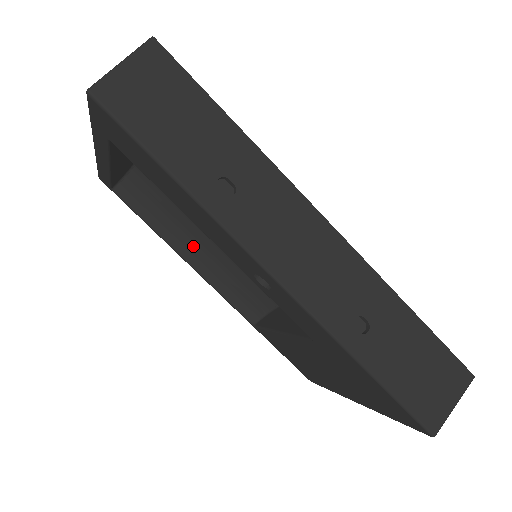
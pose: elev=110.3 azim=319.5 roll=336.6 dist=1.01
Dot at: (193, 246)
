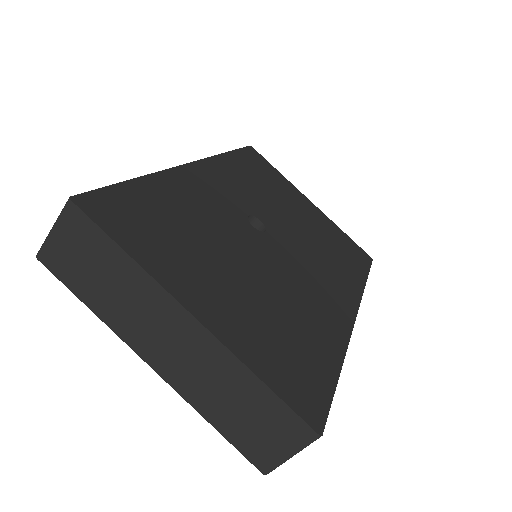
Dot at: occluded
